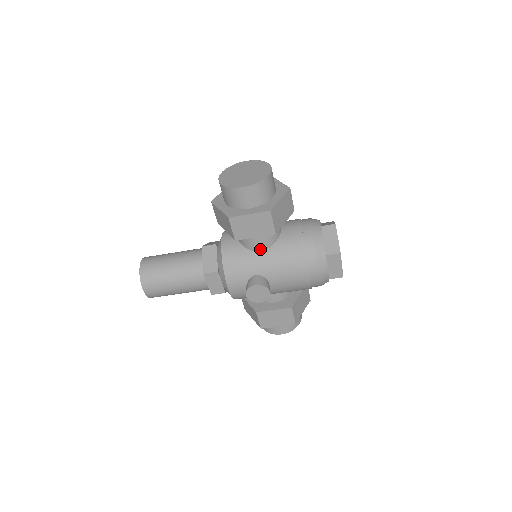
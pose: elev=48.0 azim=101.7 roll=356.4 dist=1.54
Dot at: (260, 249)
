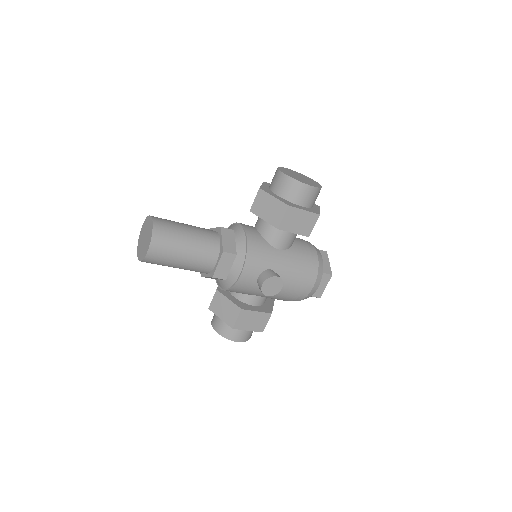
Dot at: (280, 247)
